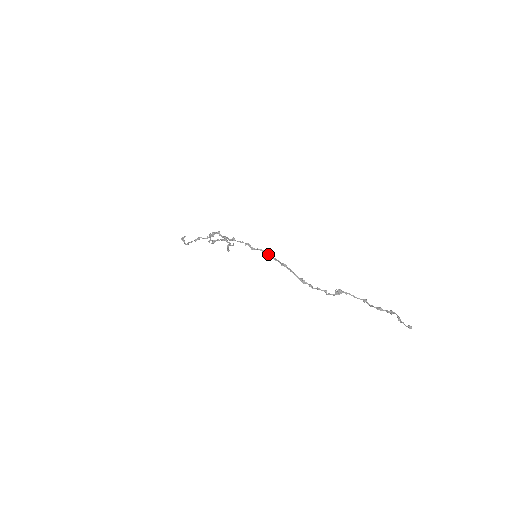
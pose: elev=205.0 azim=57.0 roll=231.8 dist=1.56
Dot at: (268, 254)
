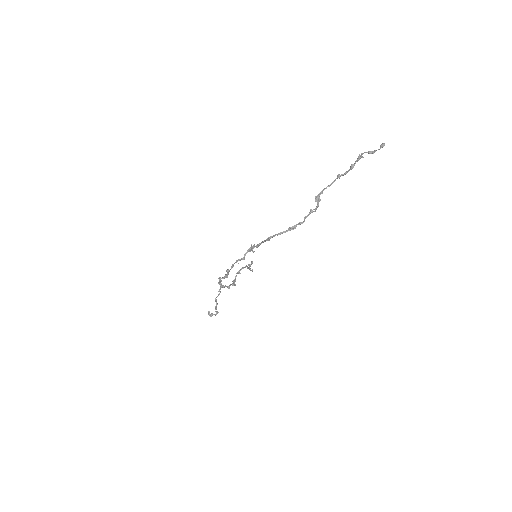
Dot at: (253, 248)
